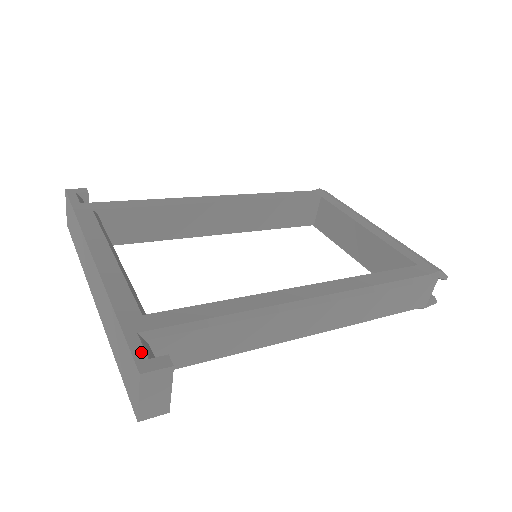
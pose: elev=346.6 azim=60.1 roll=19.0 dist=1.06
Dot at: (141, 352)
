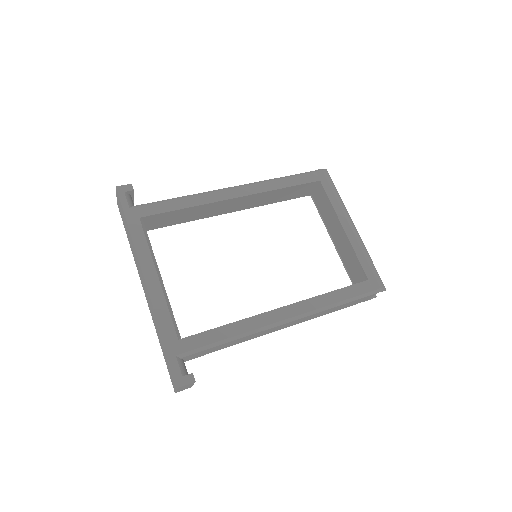
Dot at: (178, 371)
